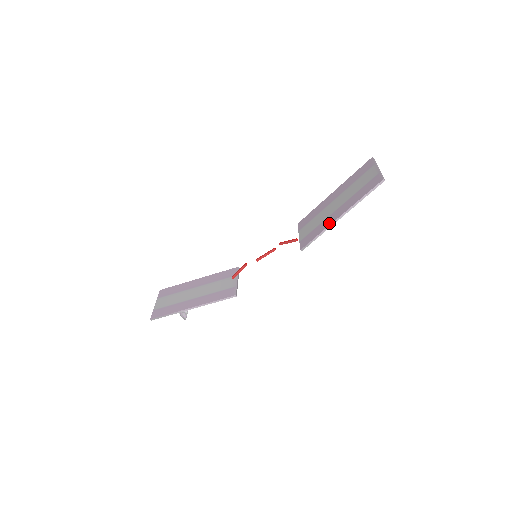
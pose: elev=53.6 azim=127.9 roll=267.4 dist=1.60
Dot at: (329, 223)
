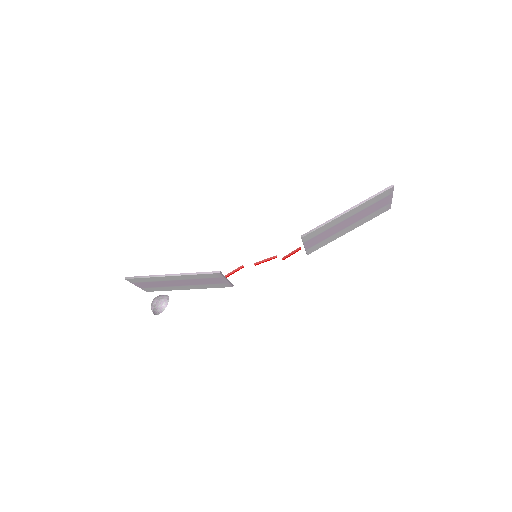
Dot at: (335, 217)
